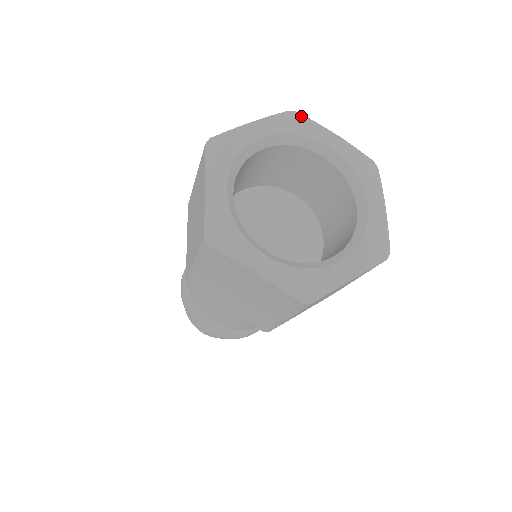
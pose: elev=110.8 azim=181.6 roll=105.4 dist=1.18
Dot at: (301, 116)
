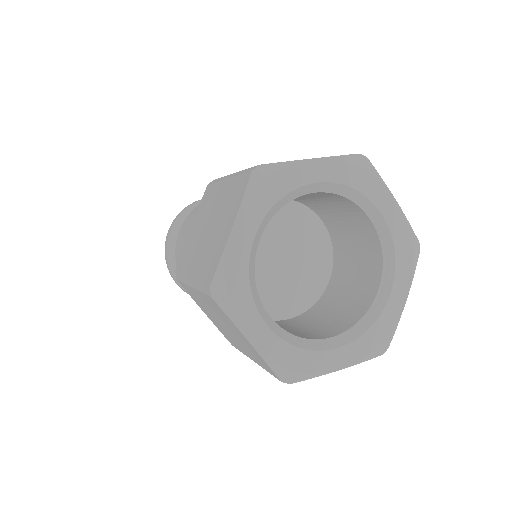
Dot at: (268, 168)
